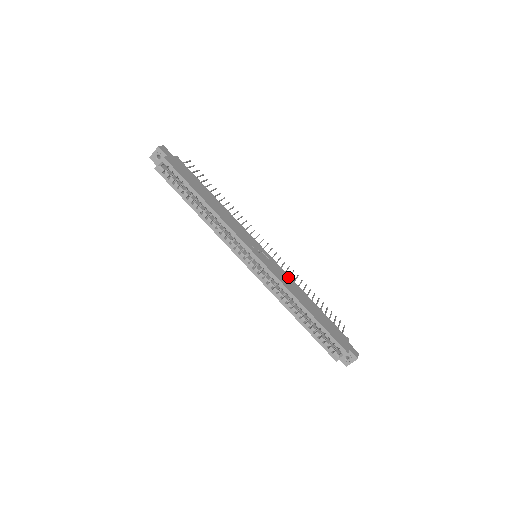
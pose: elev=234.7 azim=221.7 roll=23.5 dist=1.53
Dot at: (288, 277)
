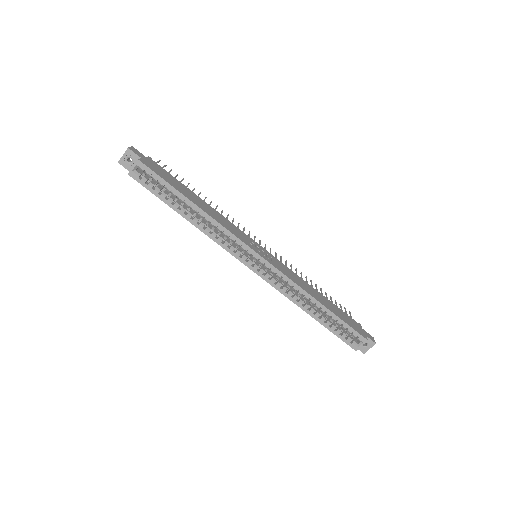
Dot at: (293, 273)
